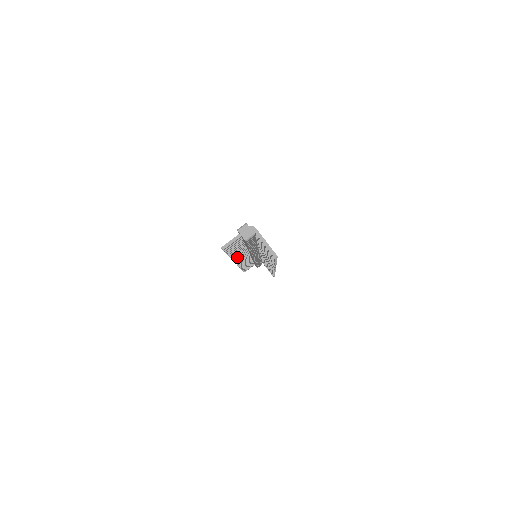
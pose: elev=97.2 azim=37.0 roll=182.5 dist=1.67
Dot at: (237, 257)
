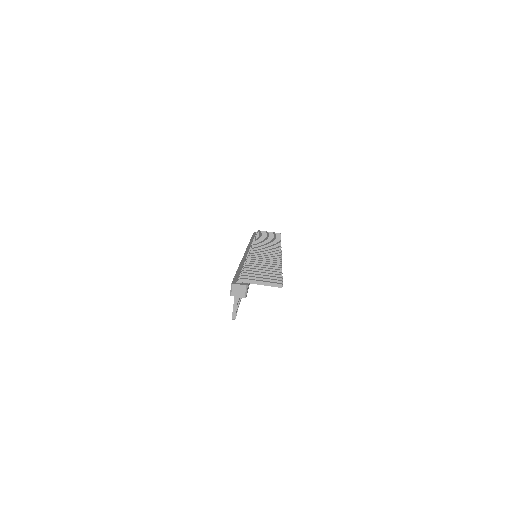
Dot at: occluded
